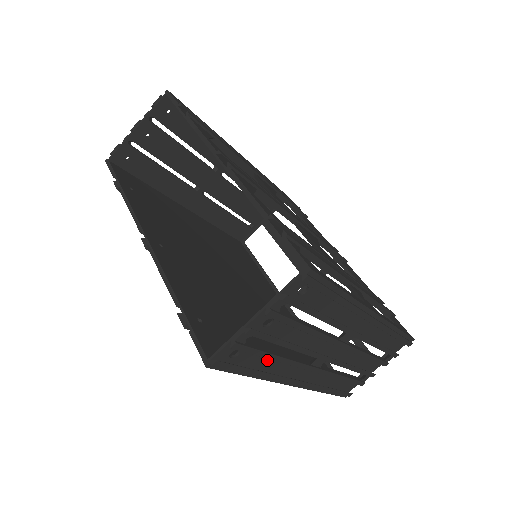
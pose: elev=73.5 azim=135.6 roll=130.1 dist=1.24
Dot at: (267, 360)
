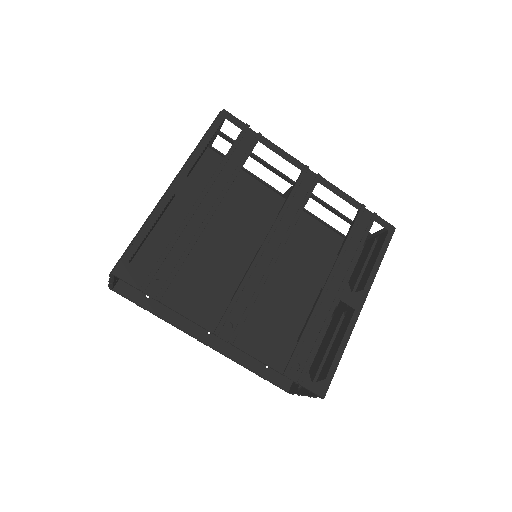
Dot at: occluded
